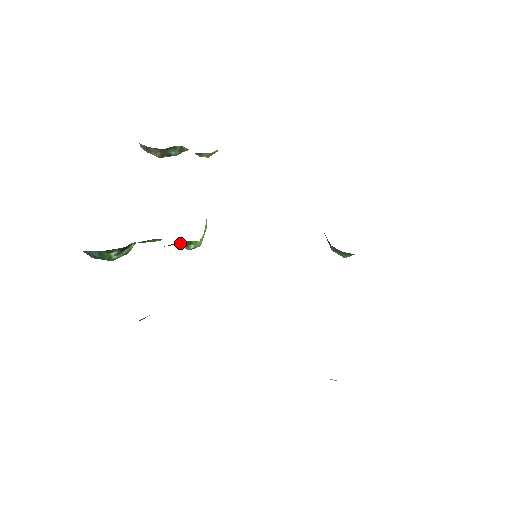
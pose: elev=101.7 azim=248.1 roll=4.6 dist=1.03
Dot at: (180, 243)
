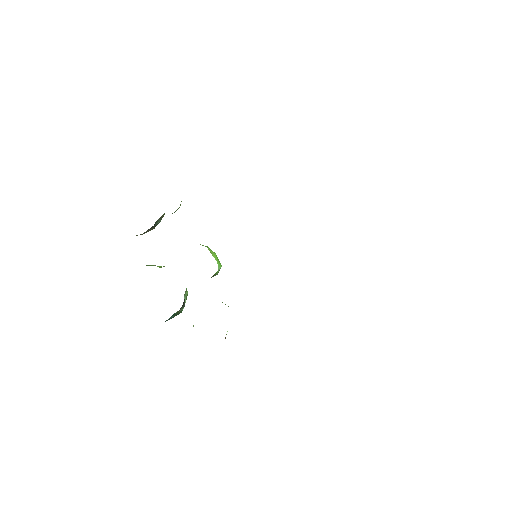
Dot at: occluded
